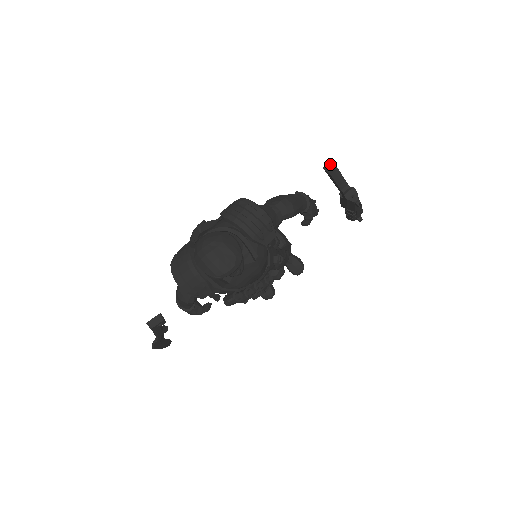
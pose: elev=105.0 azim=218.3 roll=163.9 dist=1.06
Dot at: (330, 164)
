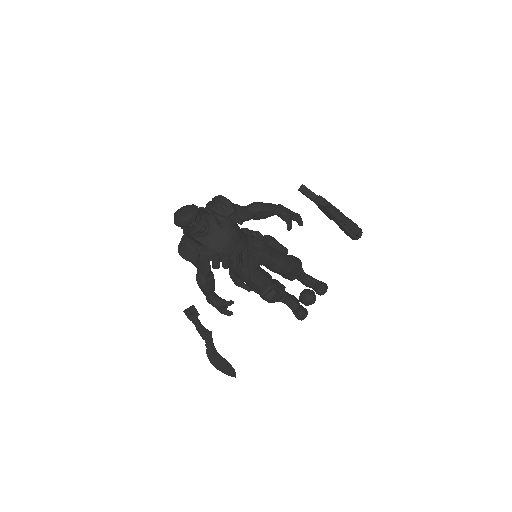
Dot at: occluded
